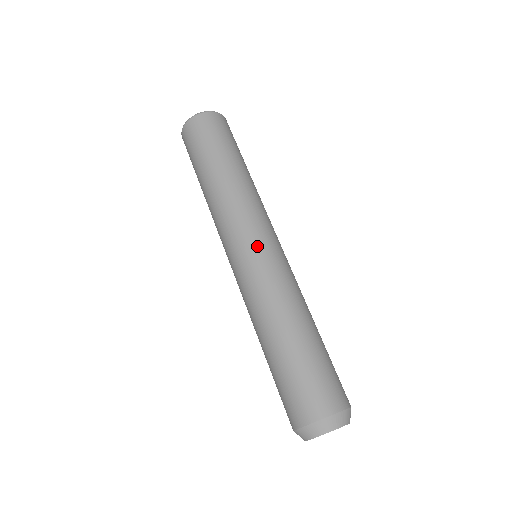
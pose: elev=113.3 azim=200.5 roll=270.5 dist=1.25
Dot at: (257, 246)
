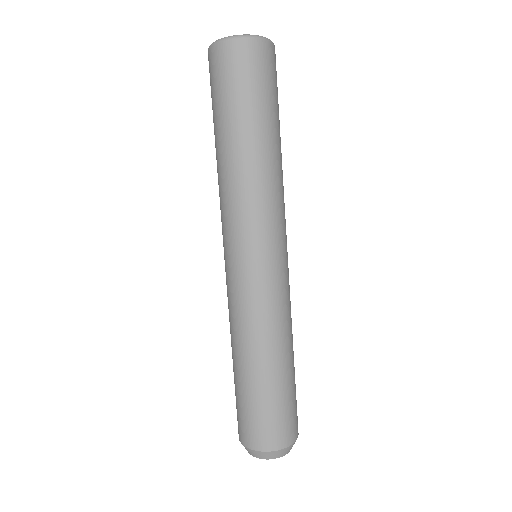
Dot at: (250, 263)
